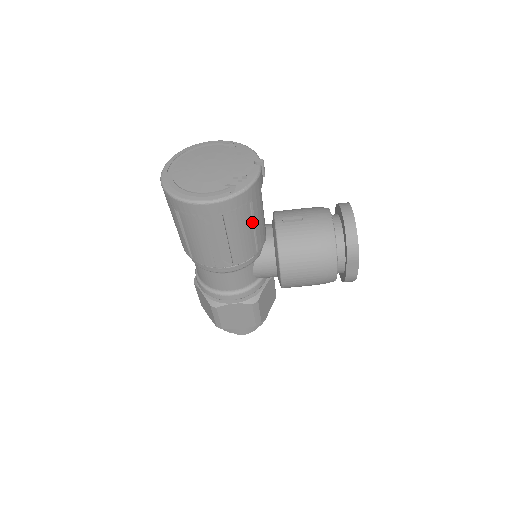
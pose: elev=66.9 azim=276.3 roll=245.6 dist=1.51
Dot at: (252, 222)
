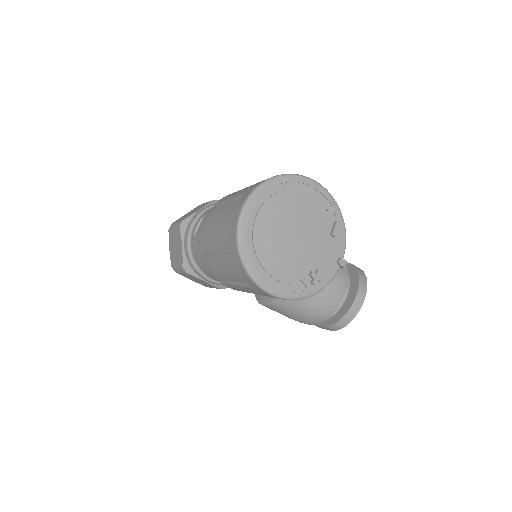
Dot at: occluded
